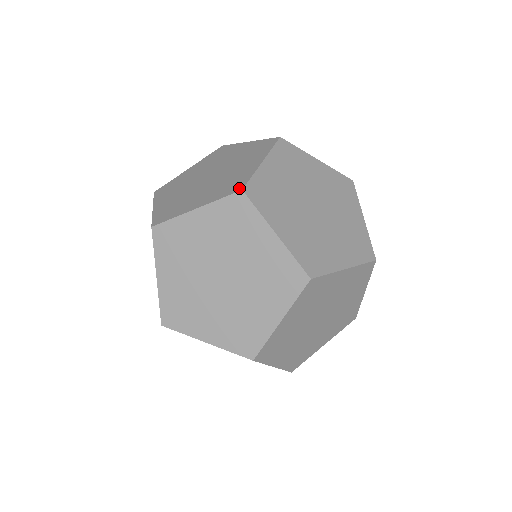
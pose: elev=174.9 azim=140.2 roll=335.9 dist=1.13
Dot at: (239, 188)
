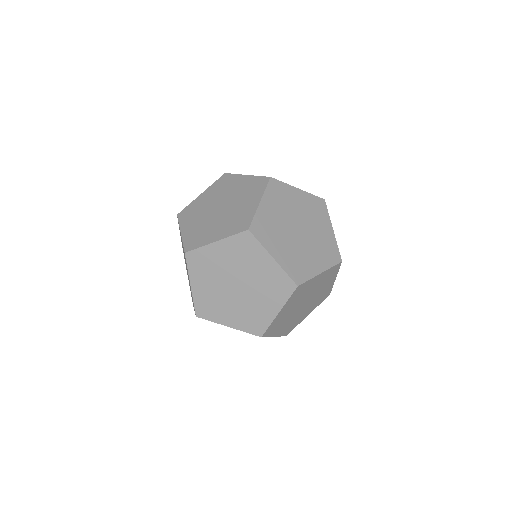
Dot at: occluded
